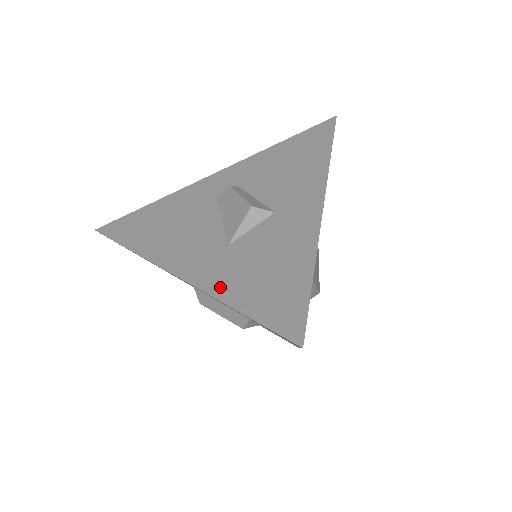
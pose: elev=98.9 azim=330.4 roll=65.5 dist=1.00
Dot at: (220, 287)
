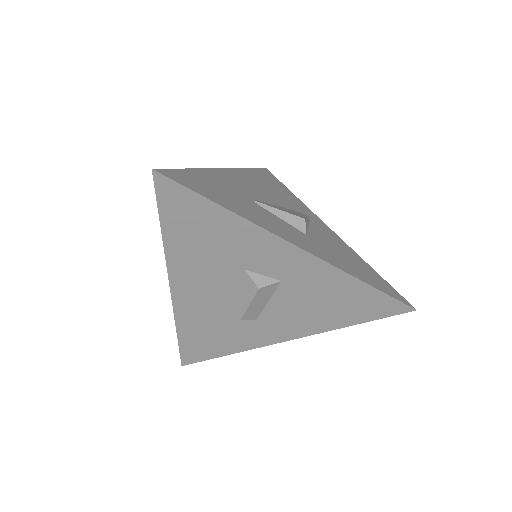
Dot at: occluded
